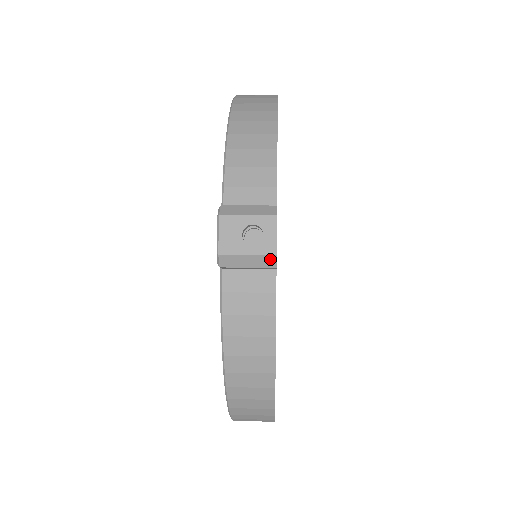
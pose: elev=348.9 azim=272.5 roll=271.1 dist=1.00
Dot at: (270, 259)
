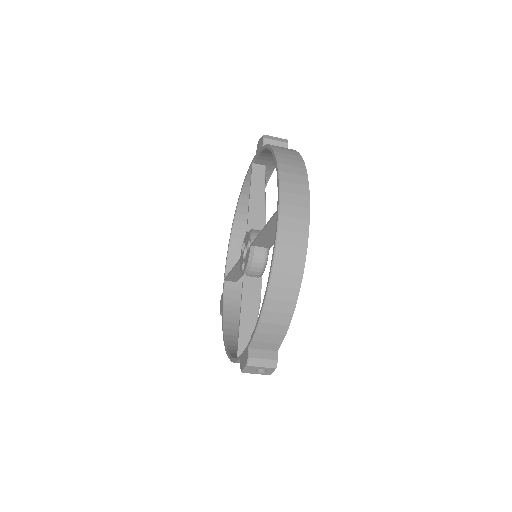
Dot at: (285, 140)
